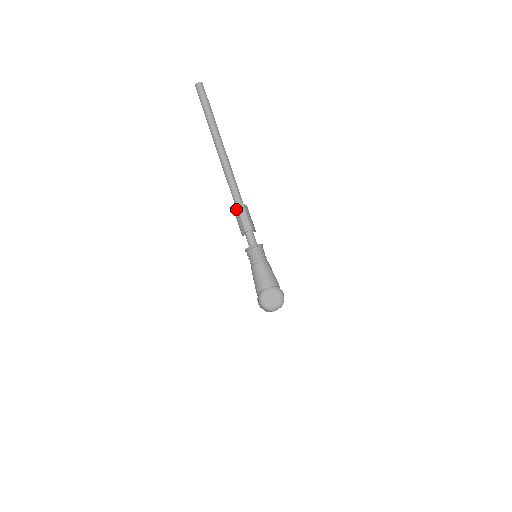
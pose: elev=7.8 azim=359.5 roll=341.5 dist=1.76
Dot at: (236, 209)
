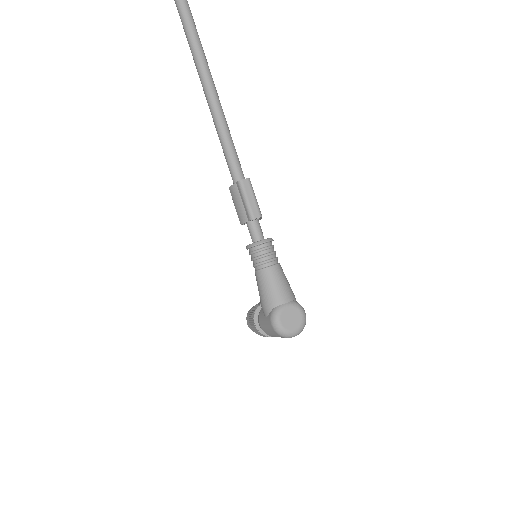
Dot at: (236, 184)
